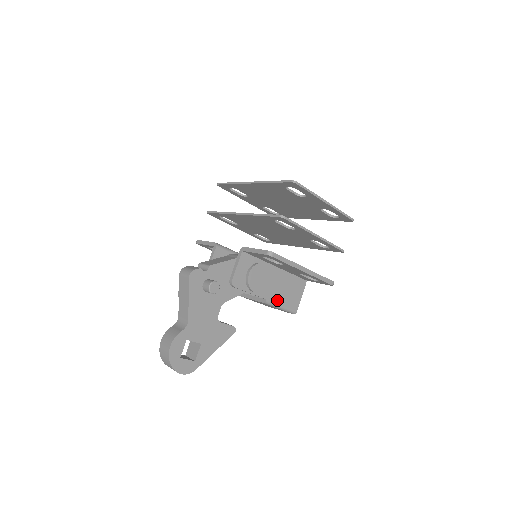
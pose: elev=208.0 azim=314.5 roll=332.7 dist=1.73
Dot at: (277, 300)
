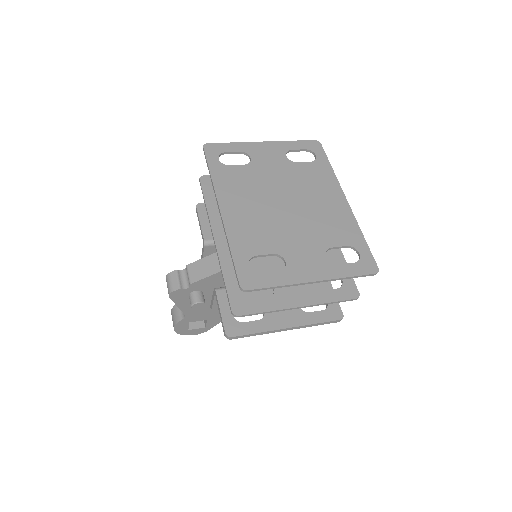
Dot at: occluded
